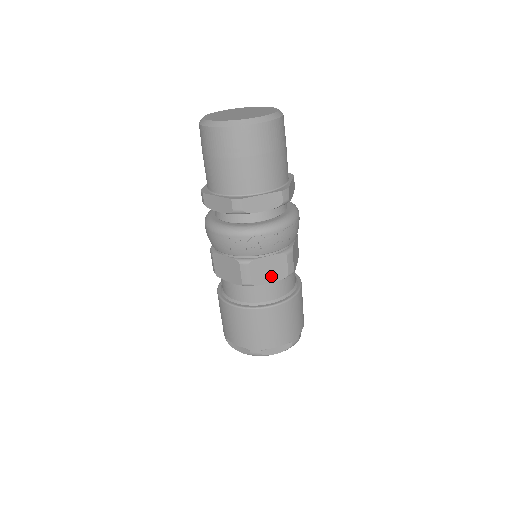
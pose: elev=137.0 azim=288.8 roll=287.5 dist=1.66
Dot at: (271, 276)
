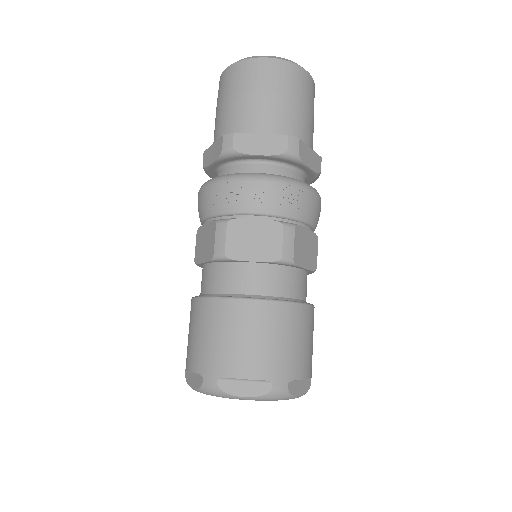
Dot at: (255, 251)
